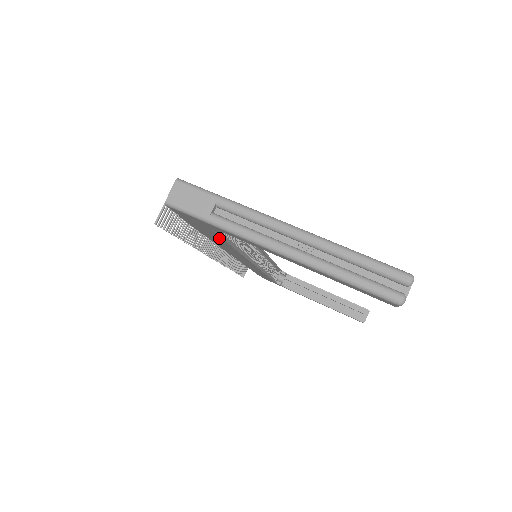
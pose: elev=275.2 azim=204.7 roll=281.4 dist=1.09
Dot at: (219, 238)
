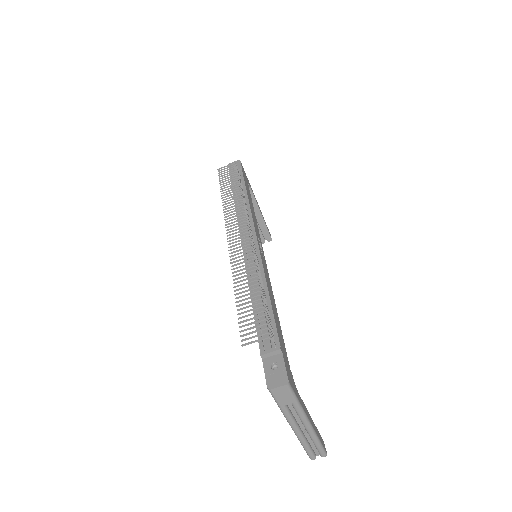
Dot at: occluded
